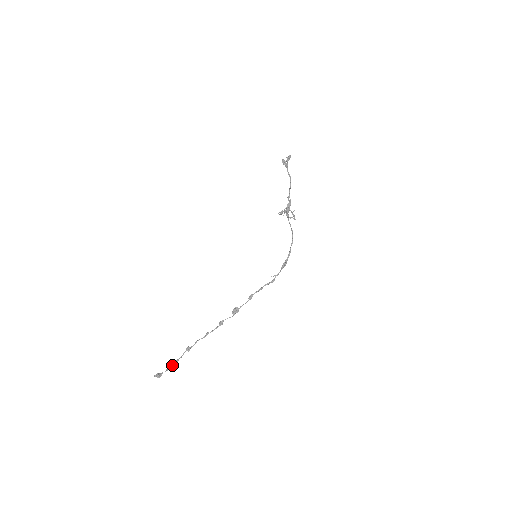
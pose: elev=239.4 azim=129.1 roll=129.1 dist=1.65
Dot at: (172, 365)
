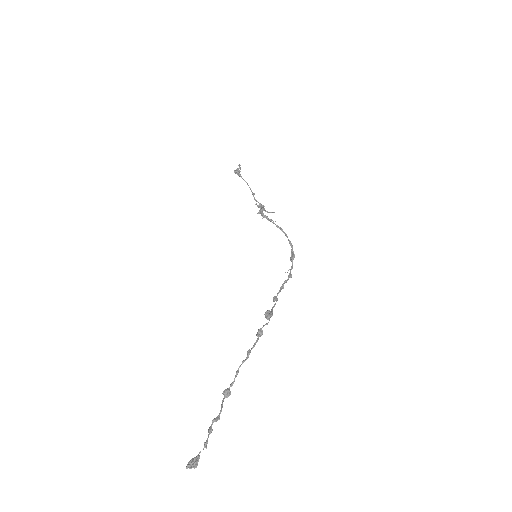
Dot at: (211, 431)
